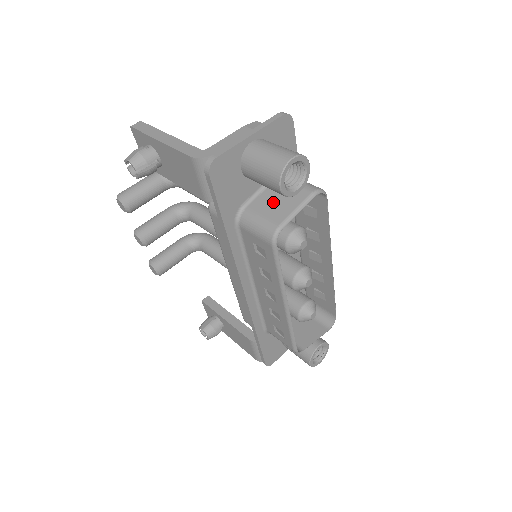
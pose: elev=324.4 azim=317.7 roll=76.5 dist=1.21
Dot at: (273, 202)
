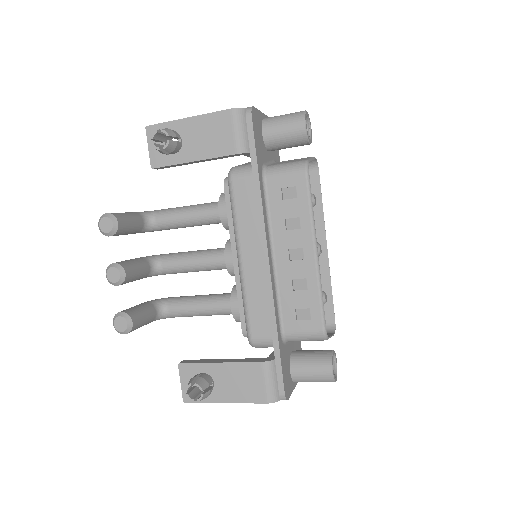
Dot at: (287, 161)
